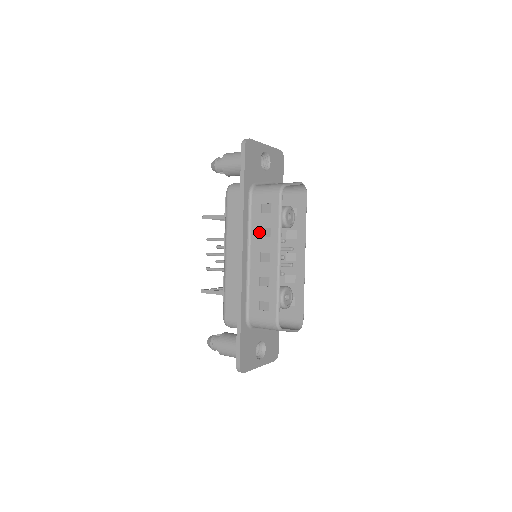
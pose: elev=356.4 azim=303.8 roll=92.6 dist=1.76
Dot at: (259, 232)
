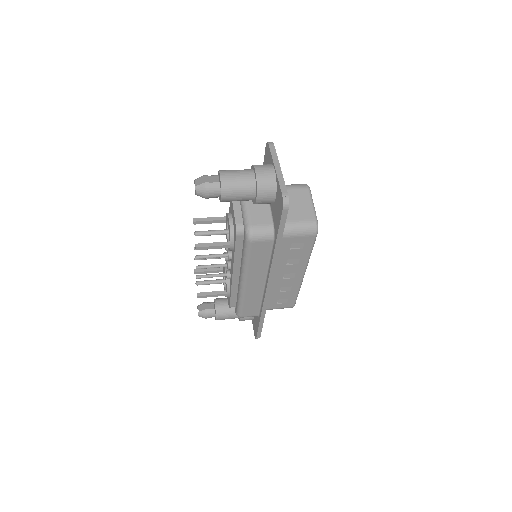
Dot at: (286, 262)
